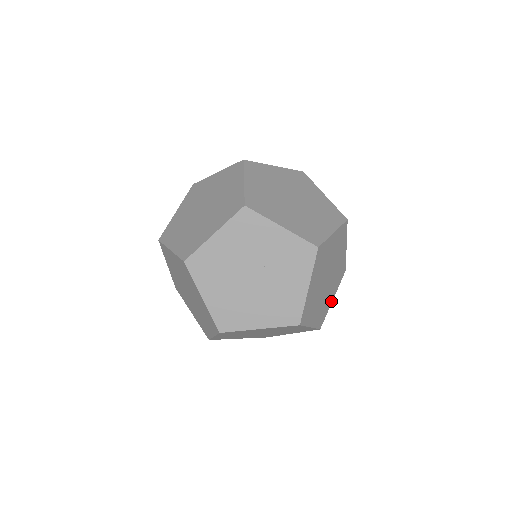
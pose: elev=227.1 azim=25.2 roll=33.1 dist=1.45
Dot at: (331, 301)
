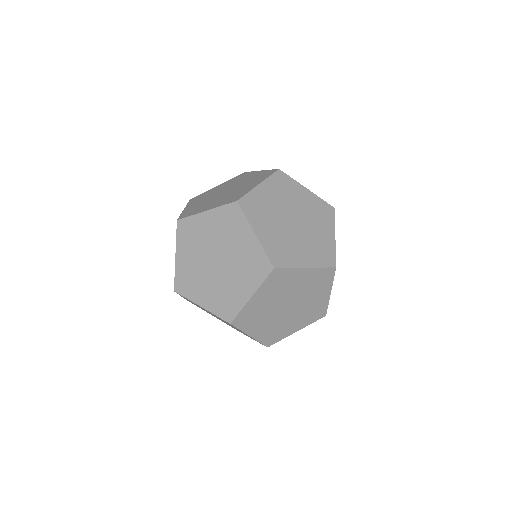
Dot at: (302, 265)
